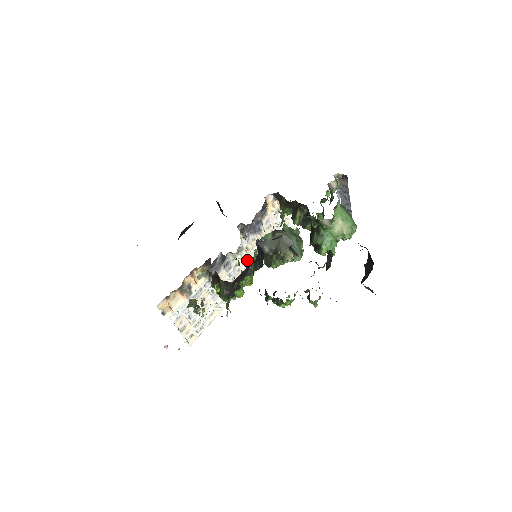
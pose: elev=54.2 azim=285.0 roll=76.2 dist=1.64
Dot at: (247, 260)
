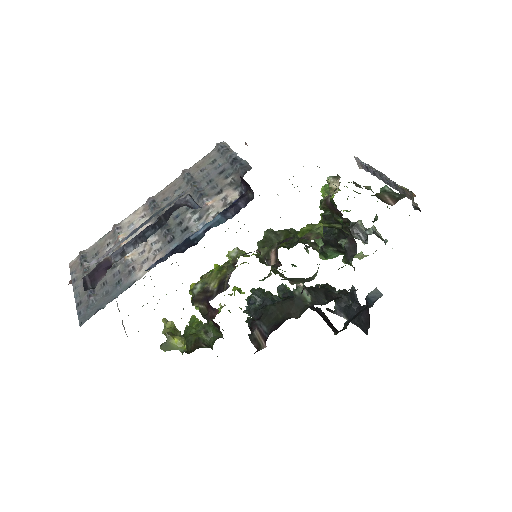
Dot at: occluded
